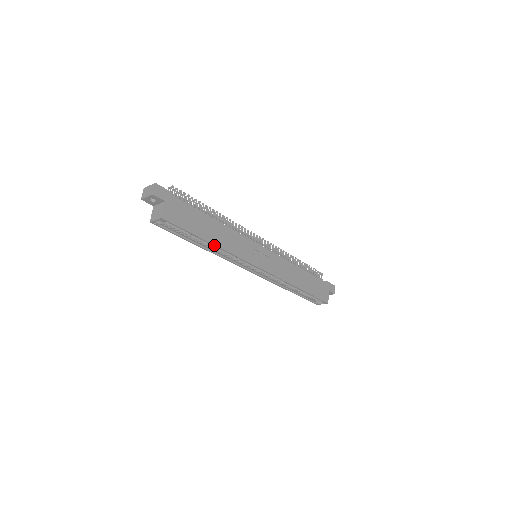
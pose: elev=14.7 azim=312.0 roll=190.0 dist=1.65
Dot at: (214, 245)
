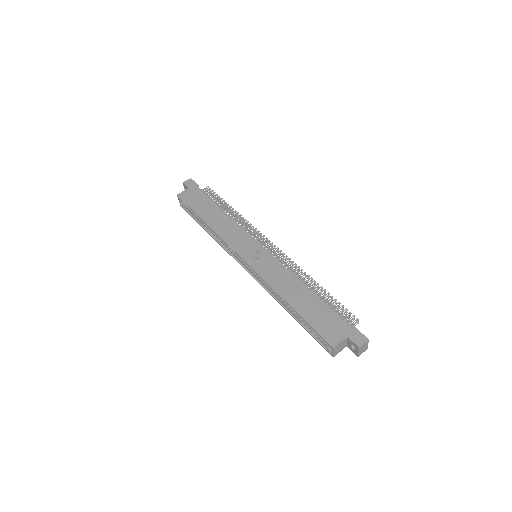
Dot at: (206, 224)
